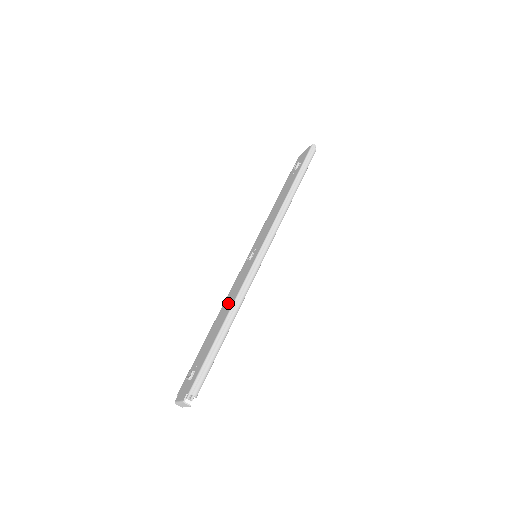
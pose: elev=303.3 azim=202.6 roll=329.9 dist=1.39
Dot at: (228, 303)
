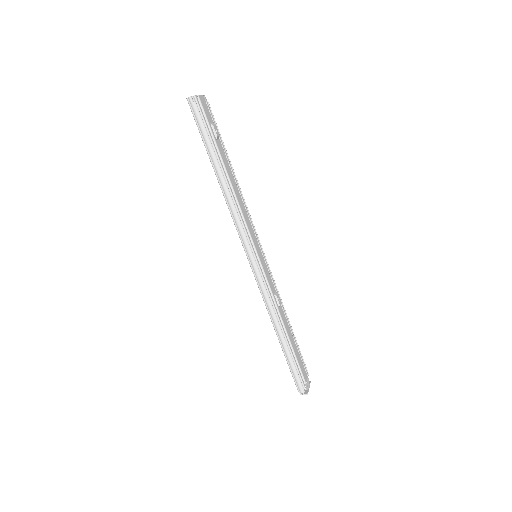
Dot at: occluded
